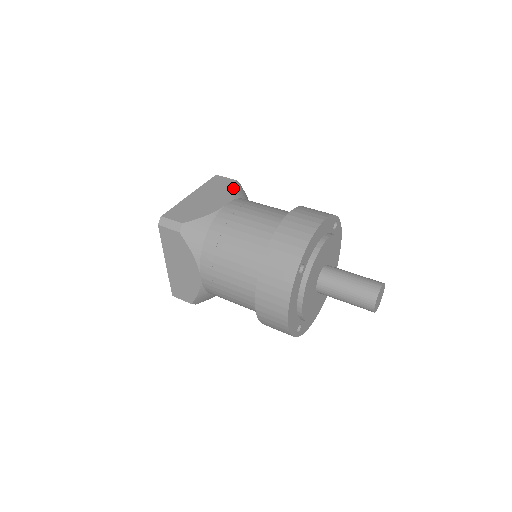
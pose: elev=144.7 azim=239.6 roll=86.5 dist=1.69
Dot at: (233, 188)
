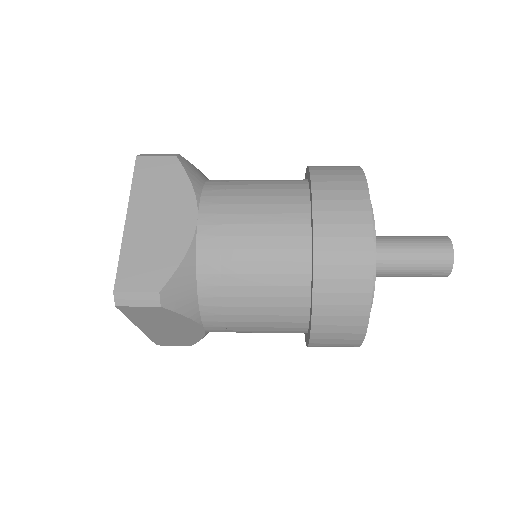
Dot at: (184, 177)
